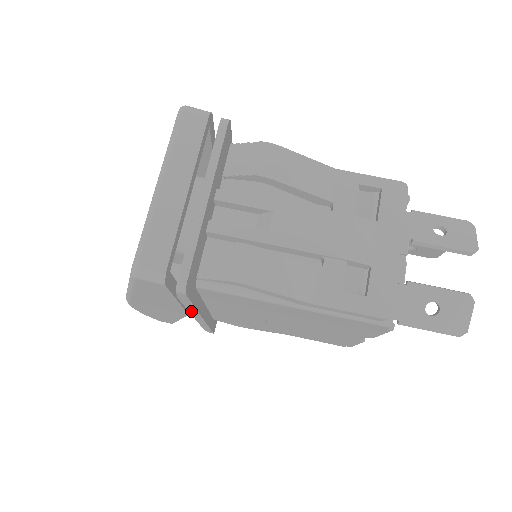
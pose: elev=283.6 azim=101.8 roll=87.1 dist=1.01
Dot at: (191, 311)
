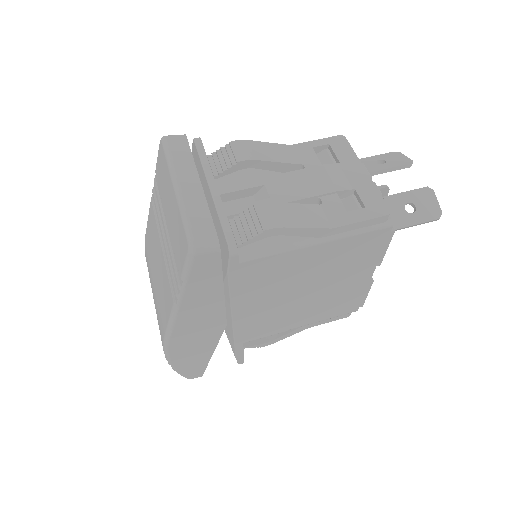
Dot at: (234, 305)
